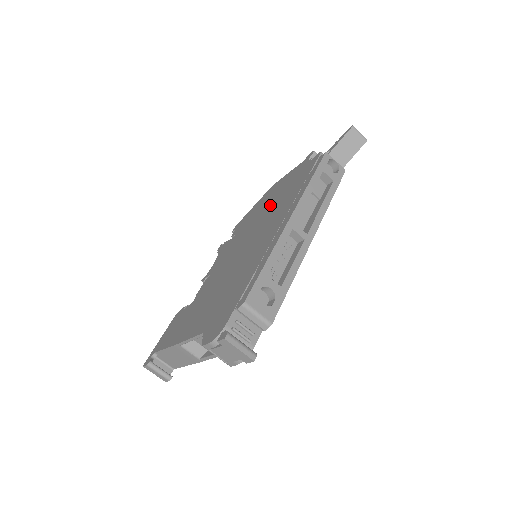
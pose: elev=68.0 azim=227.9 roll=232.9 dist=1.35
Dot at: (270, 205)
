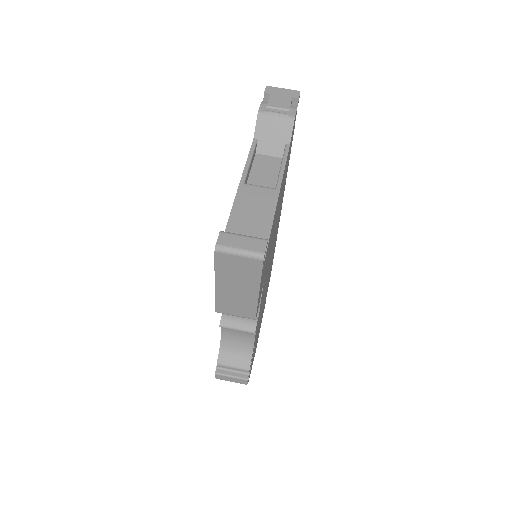
Dot at: occluded
